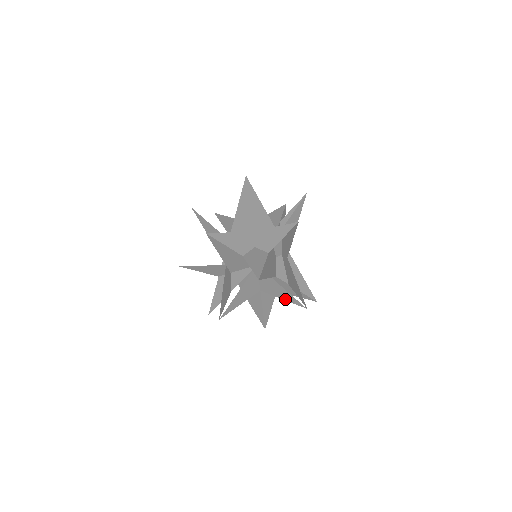
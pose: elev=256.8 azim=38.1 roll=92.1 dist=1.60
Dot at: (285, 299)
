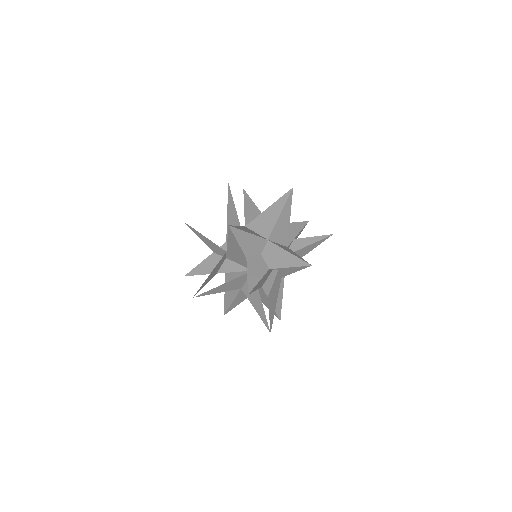
Dot at: (258, 312)
